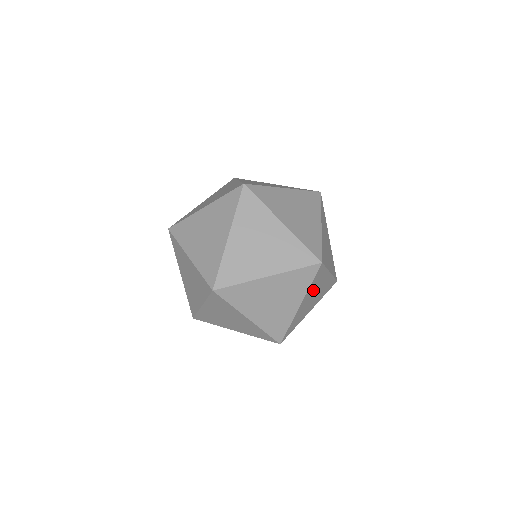
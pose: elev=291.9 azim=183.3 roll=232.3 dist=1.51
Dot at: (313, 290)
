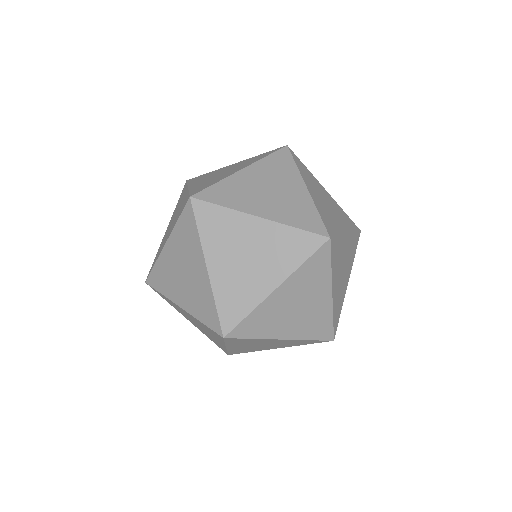
Dot at: occluded
